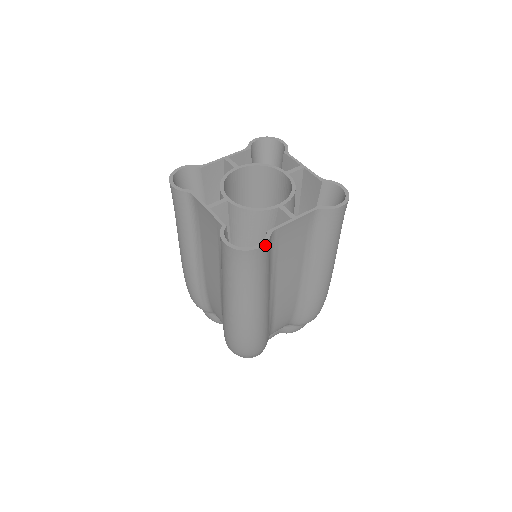
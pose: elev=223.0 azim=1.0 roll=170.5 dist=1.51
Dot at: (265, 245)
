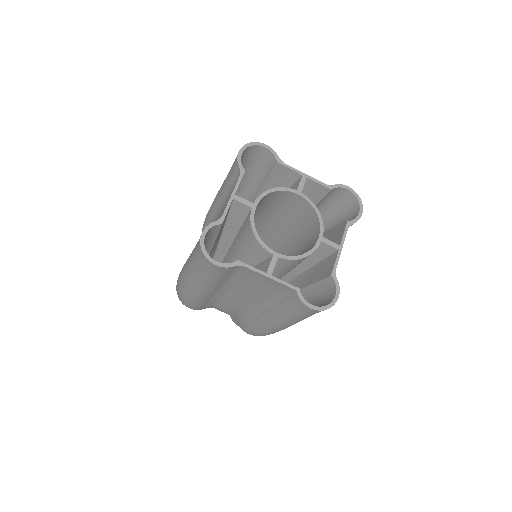
Dot at: (338, 291)
